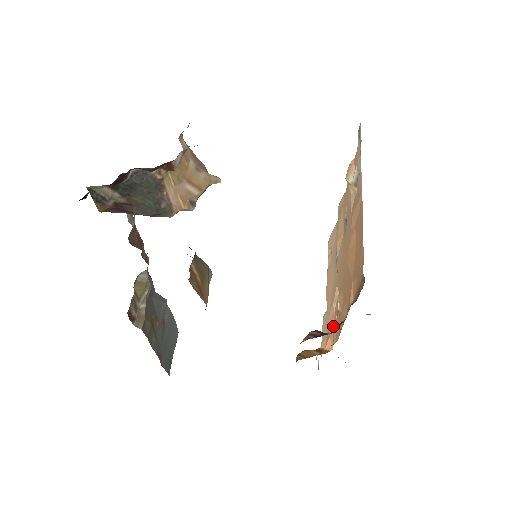
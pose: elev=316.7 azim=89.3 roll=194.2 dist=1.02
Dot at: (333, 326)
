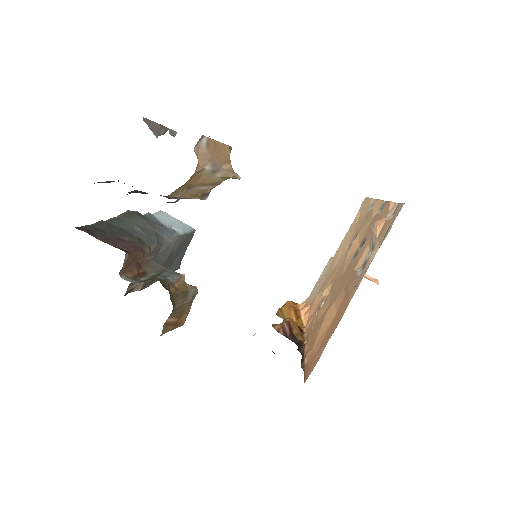
Dot at: (314, 310)
